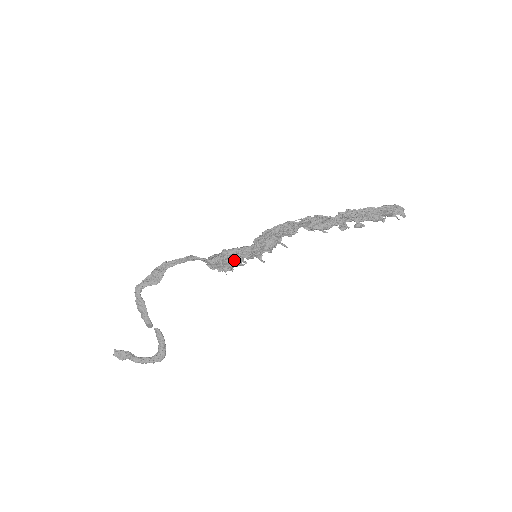
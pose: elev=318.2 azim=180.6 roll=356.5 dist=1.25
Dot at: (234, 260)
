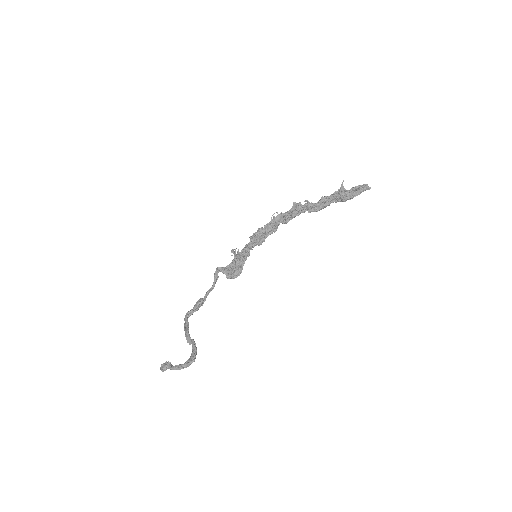
Dot at: (236, 257)
